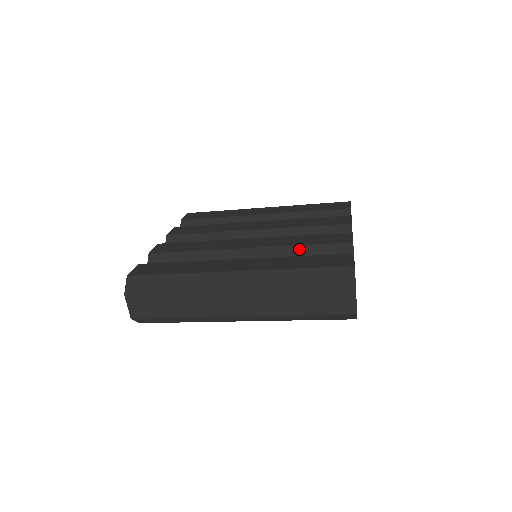
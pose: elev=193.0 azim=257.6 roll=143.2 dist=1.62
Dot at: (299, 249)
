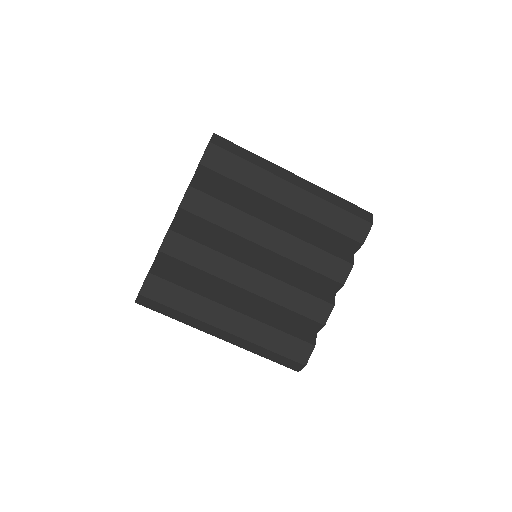
Dot at: occluded
